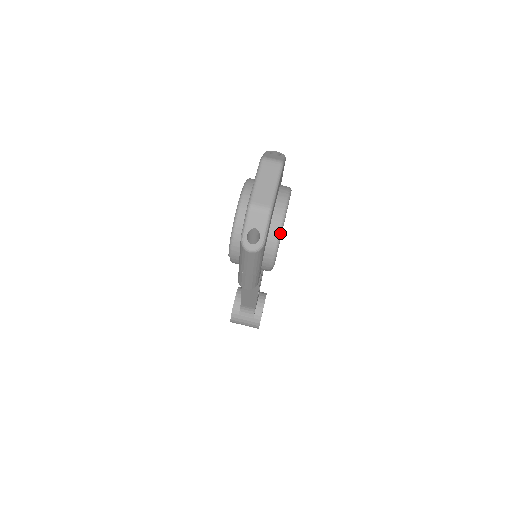
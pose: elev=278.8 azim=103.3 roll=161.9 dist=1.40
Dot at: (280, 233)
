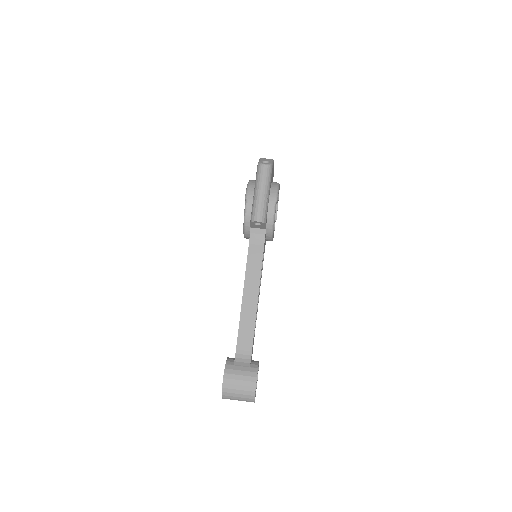
Dot at: (279, 184)
